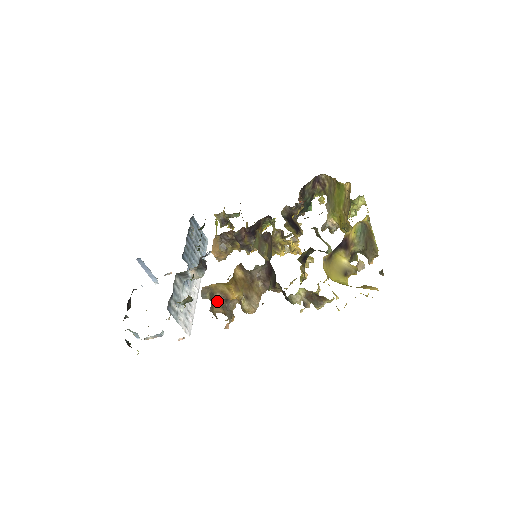
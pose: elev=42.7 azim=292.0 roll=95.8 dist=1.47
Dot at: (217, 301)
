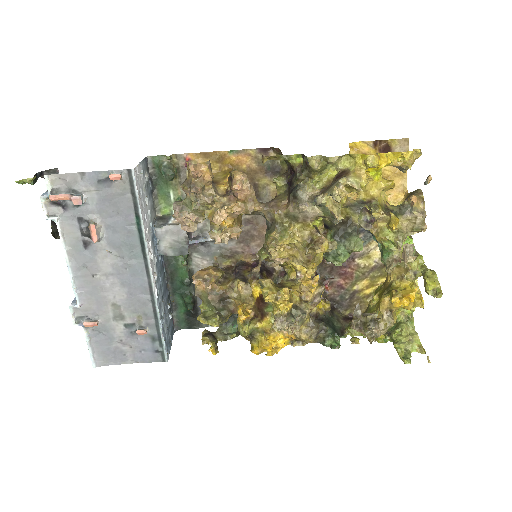
Dot at: occluded
